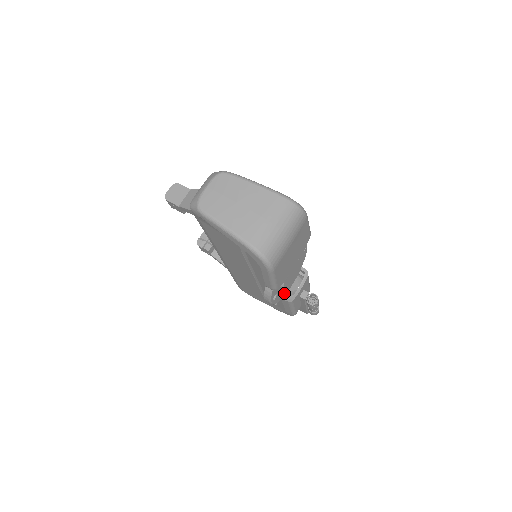
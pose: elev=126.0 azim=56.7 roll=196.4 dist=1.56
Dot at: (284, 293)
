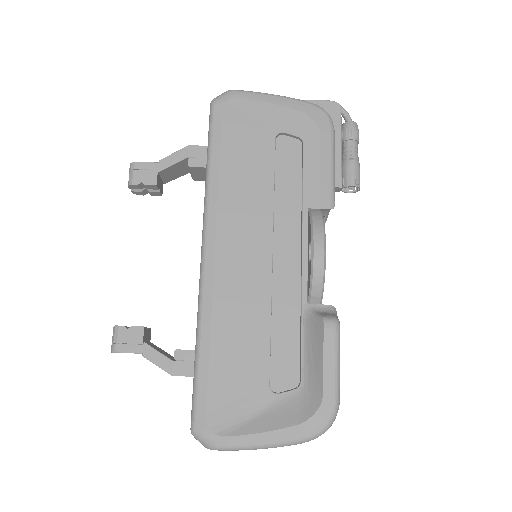
Dot at: occluded
